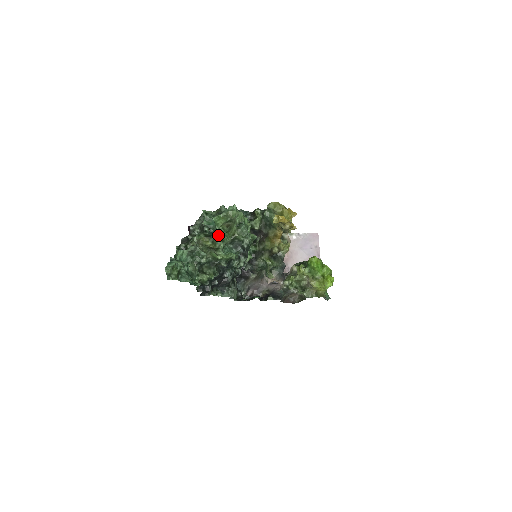
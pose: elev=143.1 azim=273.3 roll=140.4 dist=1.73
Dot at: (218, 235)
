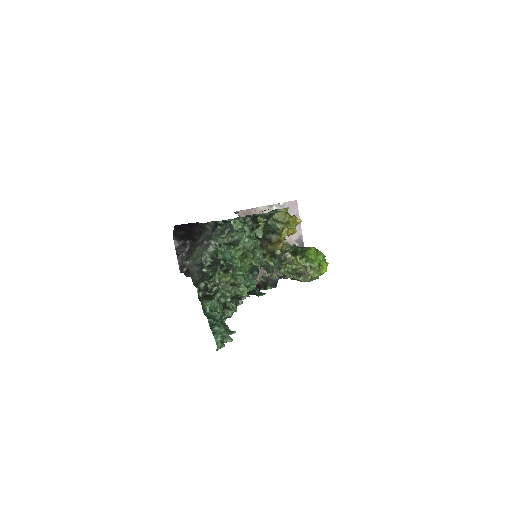
Dot at: (241, 274)
